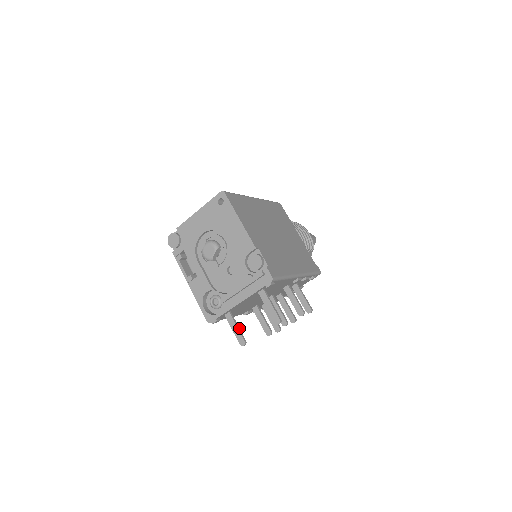
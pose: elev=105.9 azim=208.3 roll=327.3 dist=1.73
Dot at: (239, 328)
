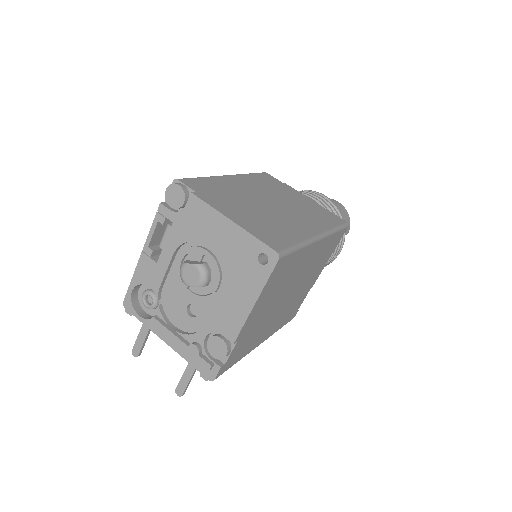
Dot at: occluded
